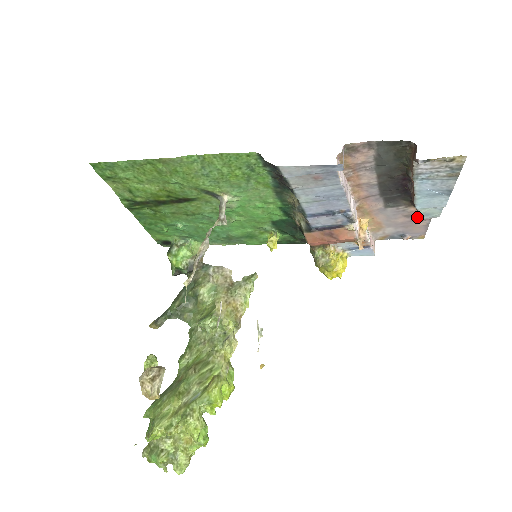
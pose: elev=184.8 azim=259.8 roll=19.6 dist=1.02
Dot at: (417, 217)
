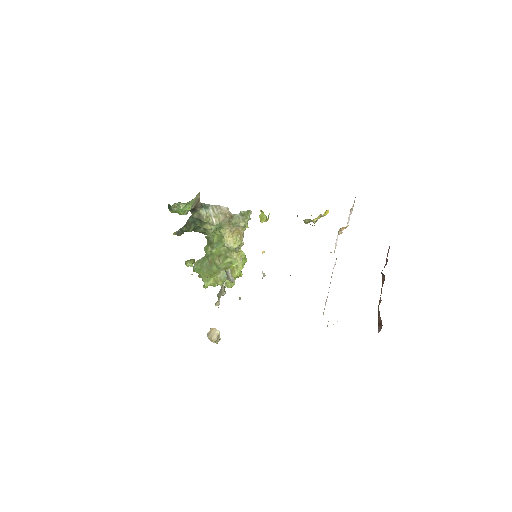
Dot at: occluded
